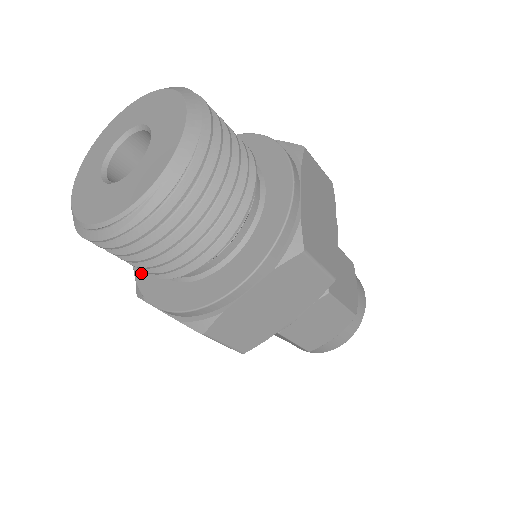
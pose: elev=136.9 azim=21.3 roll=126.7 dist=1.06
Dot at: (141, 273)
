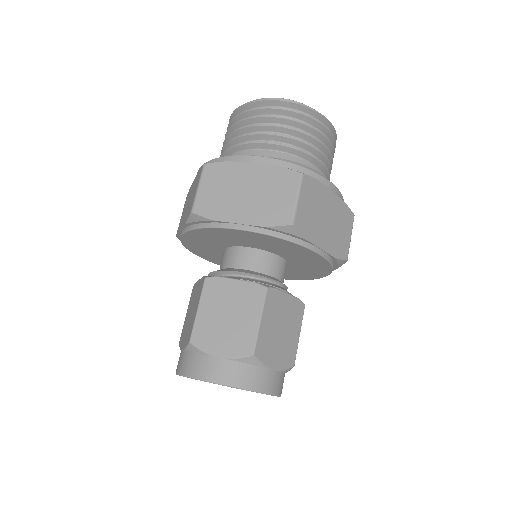
Dot at: occluded
